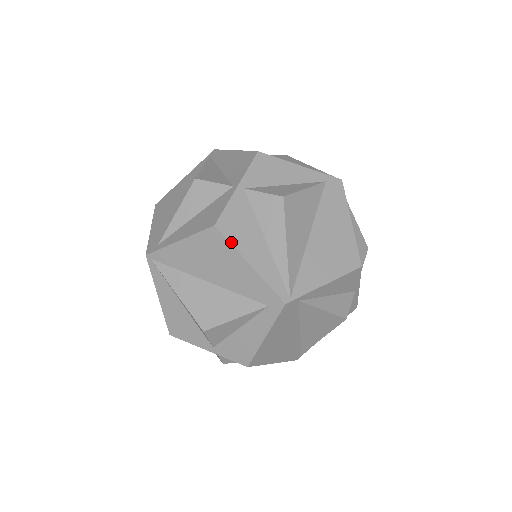
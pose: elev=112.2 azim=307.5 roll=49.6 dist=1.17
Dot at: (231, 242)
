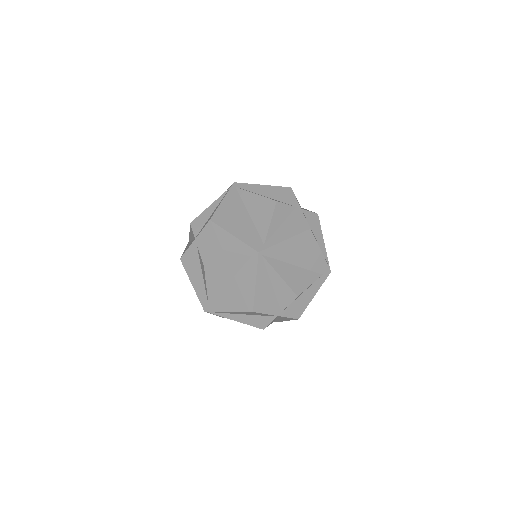
Dot at: occluded
